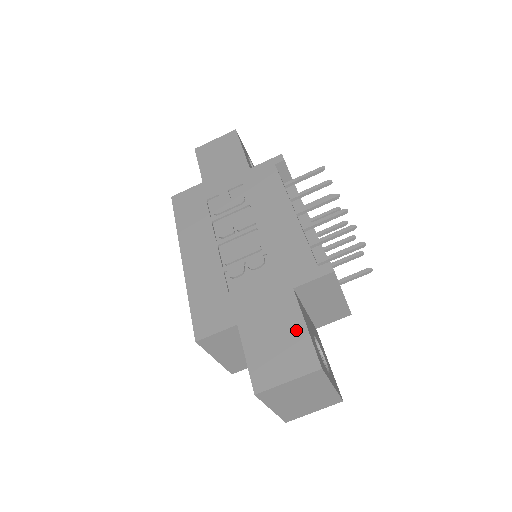
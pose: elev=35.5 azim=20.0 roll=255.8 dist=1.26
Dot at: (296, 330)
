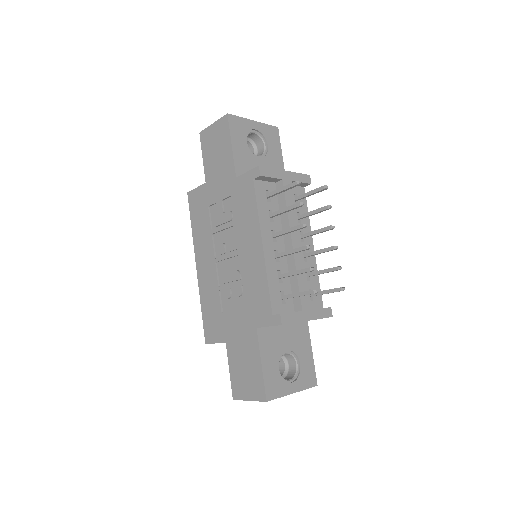
Dot at: (255, 365)
